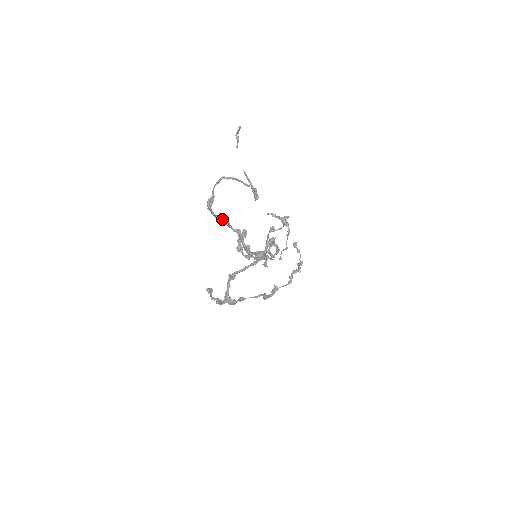
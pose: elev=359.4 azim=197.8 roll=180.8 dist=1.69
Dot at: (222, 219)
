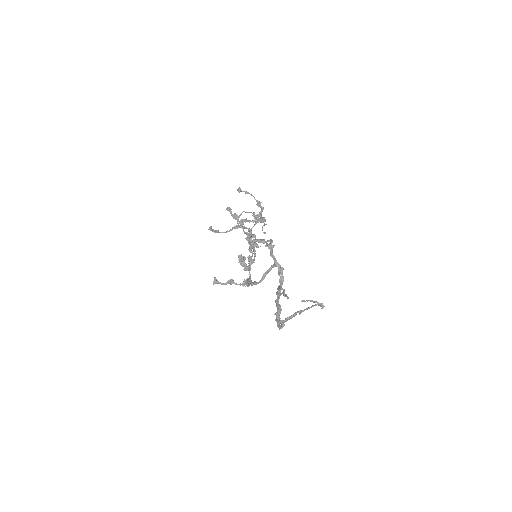
Dot at: (280, 313)
